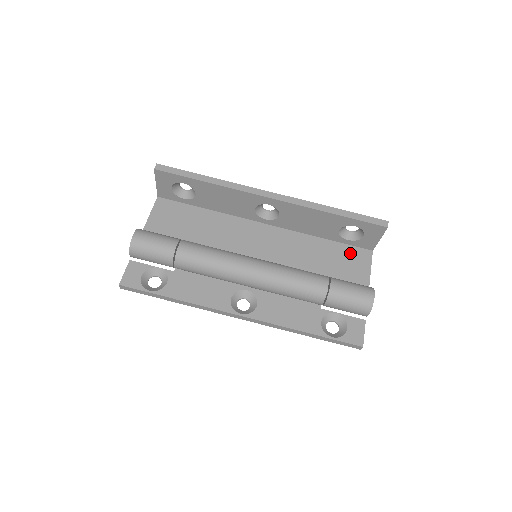
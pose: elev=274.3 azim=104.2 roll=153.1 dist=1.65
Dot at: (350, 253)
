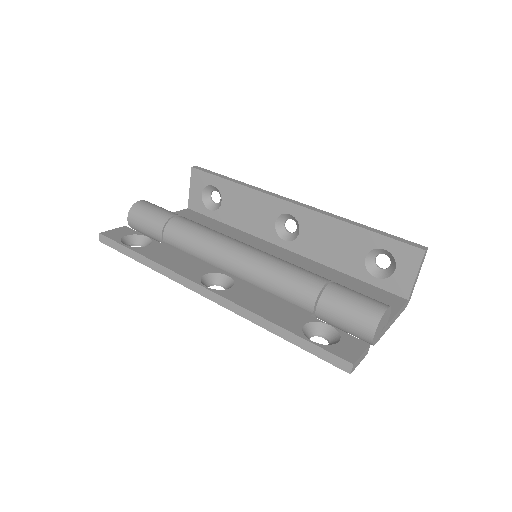
Dot at: (376, 292)
